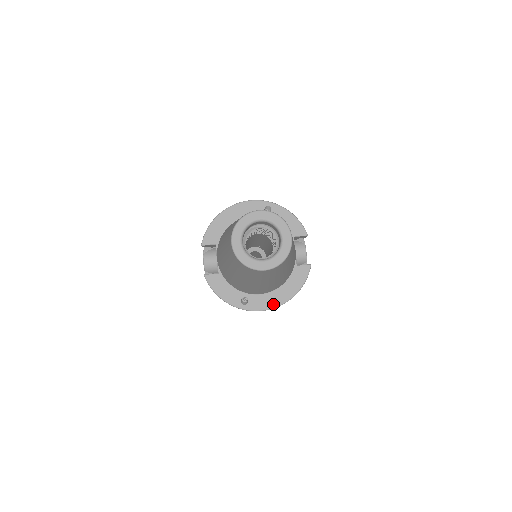
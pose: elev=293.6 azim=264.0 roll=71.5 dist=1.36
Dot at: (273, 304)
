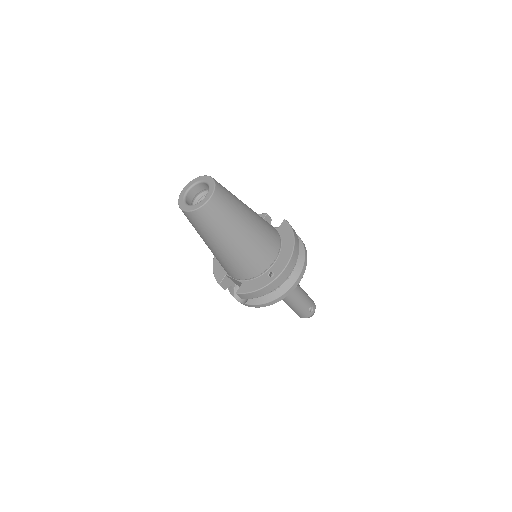
Dot at: (288, 256)
